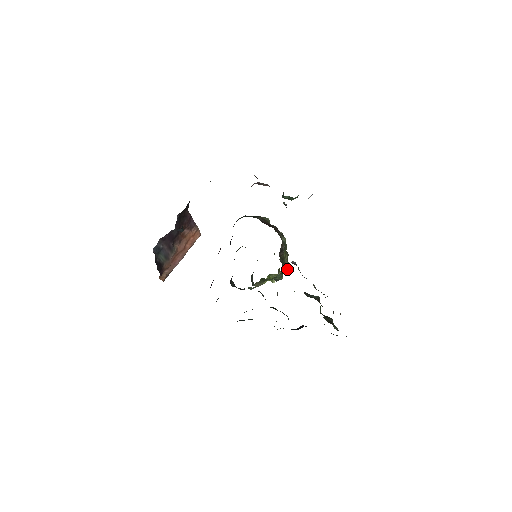
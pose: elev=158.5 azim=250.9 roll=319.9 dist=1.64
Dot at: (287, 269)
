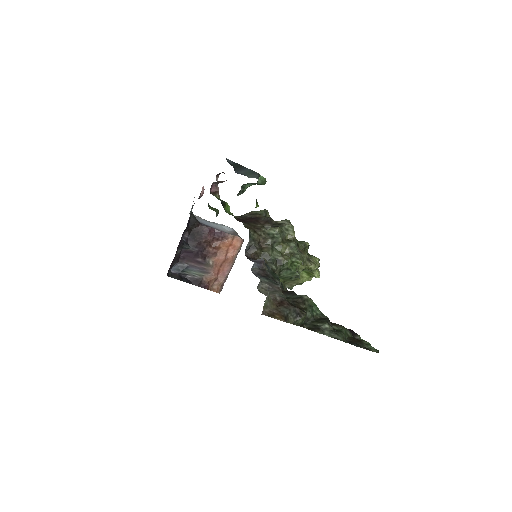
Dot at: (299, 263)
